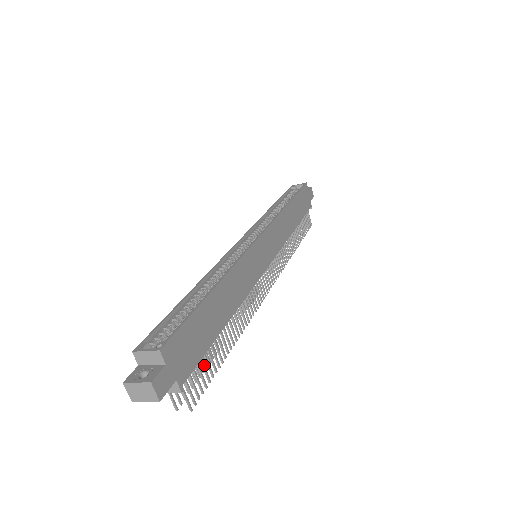
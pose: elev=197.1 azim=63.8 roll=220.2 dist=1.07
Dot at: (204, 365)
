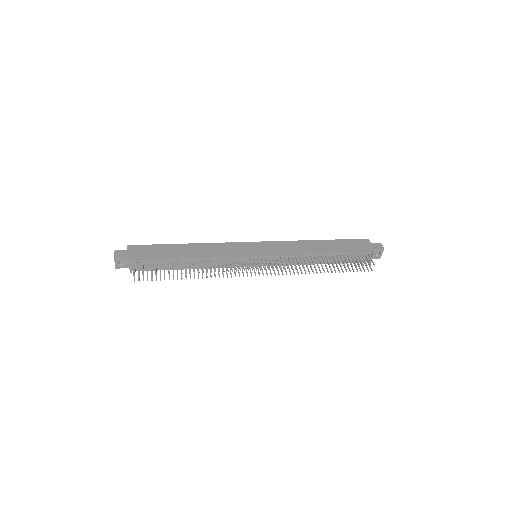
Dot at: occluded
